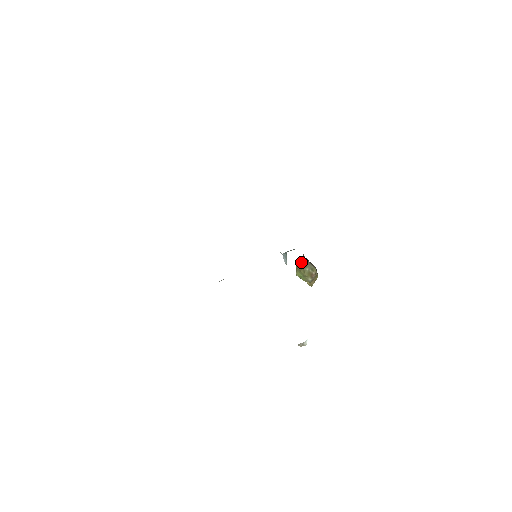
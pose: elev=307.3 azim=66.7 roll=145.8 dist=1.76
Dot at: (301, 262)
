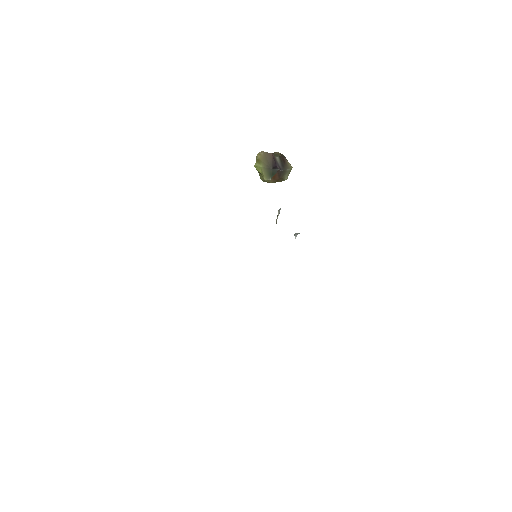
Dot at: (276, 178)
